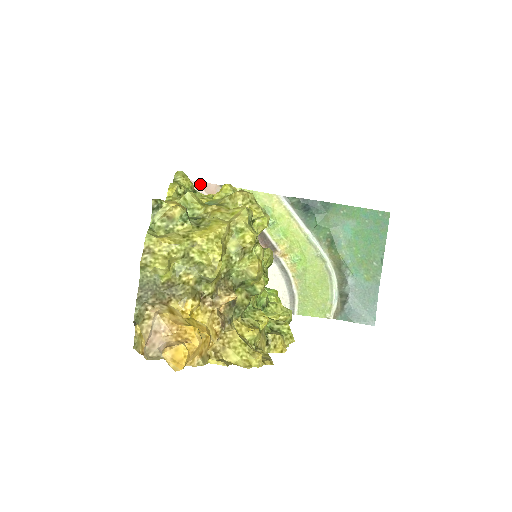
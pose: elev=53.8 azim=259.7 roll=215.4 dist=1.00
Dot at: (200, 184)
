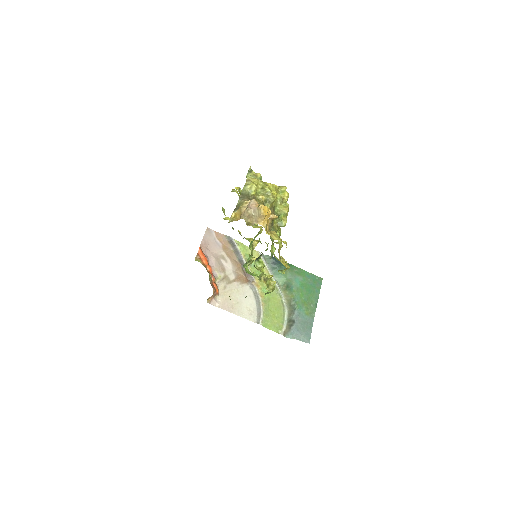
Dot at: (214, 232)
